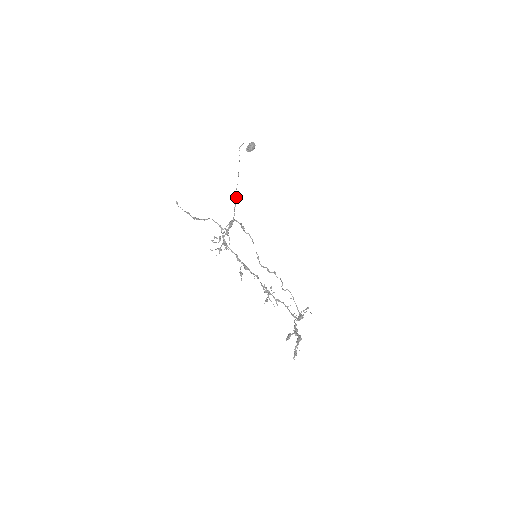
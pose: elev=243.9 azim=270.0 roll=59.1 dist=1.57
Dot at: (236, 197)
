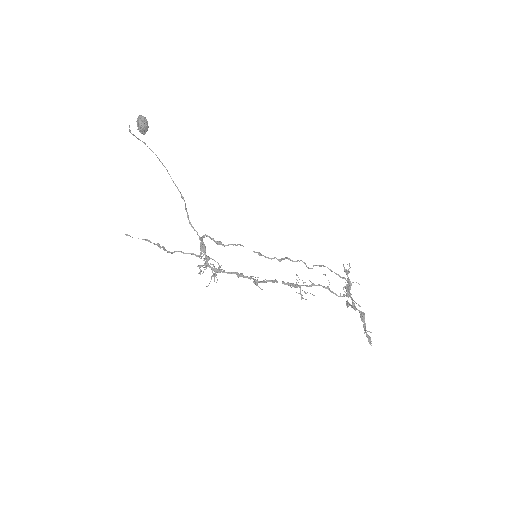
Dot at: occluded
